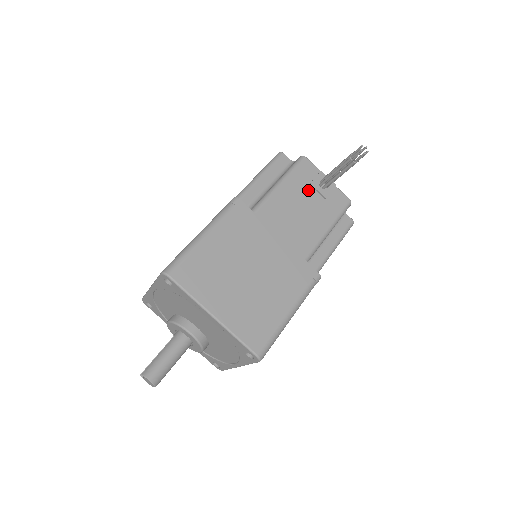
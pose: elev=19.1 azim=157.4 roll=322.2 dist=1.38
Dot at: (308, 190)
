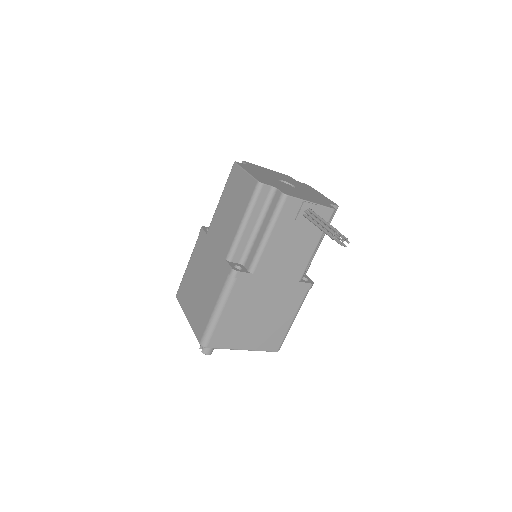
Dot at: (294, 226)
